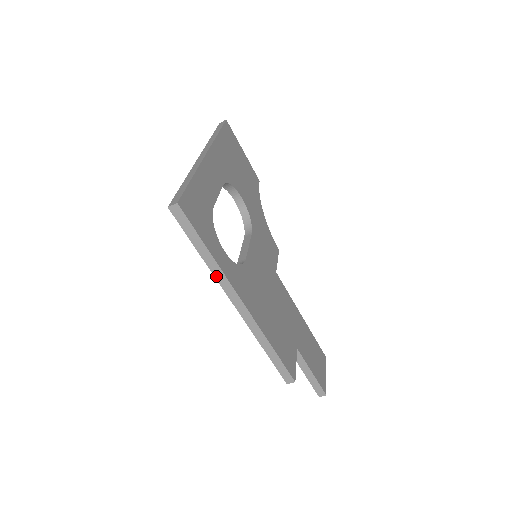
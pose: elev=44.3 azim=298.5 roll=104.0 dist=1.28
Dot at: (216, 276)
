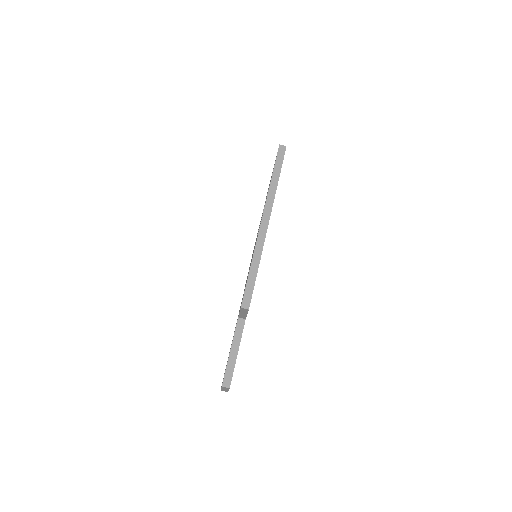
Dot at: (269, 194)
